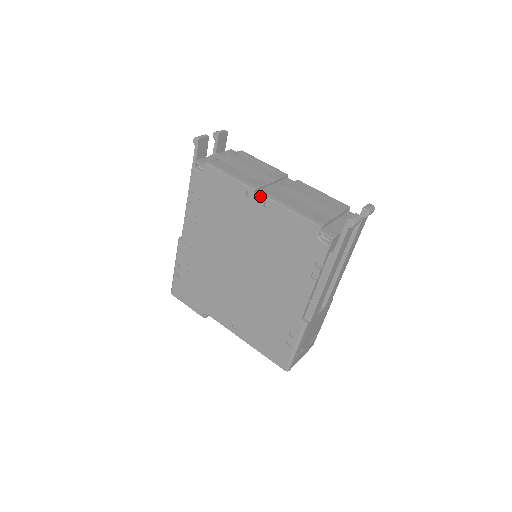
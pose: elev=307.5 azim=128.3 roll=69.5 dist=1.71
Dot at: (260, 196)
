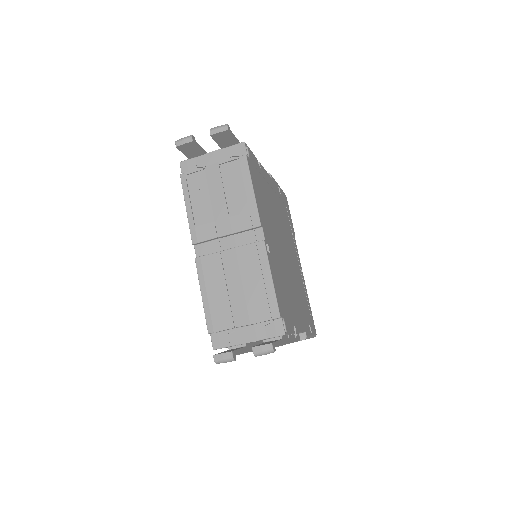
Dot at: (196, 253)
